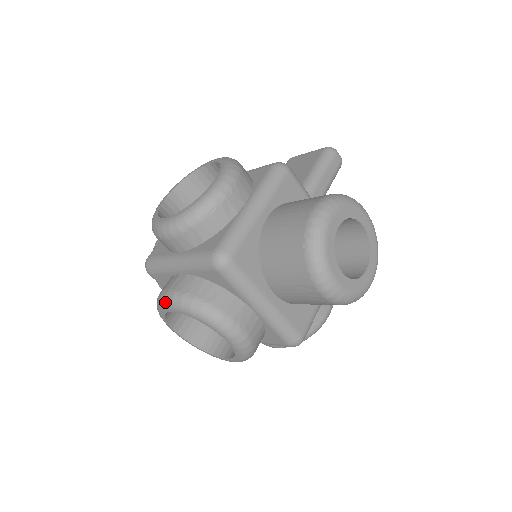
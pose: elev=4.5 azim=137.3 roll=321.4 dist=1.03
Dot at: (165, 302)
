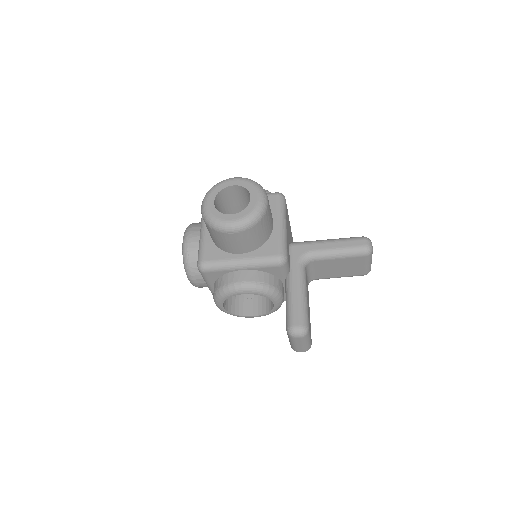
Dot at: occluded
